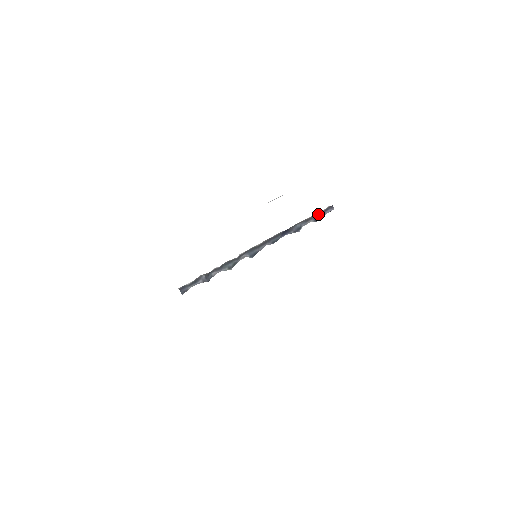
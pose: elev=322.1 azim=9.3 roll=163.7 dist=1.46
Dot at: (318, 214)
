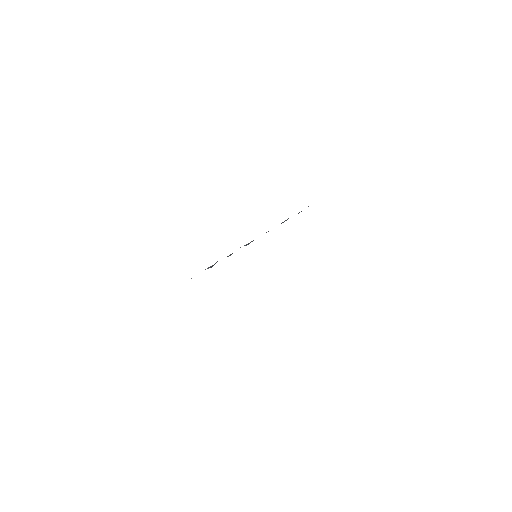
Dot at: occluded
